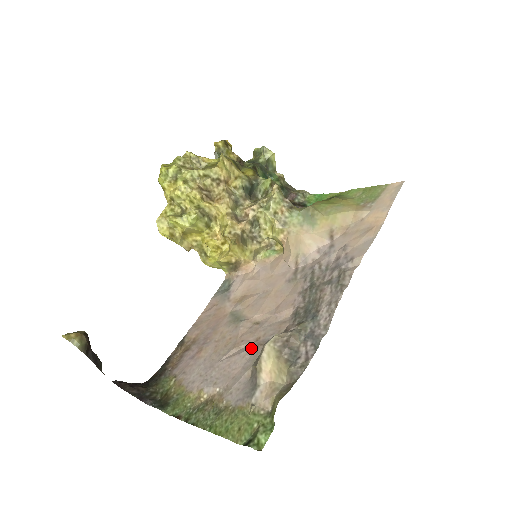
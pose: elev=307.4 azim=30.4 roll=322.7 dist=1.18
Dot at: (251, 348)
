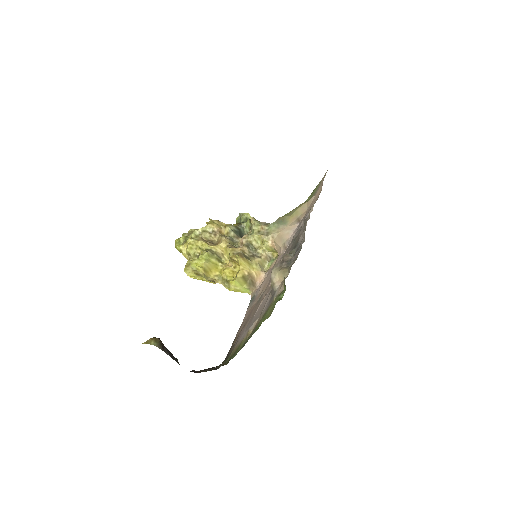
Dot at: (269, 290)
